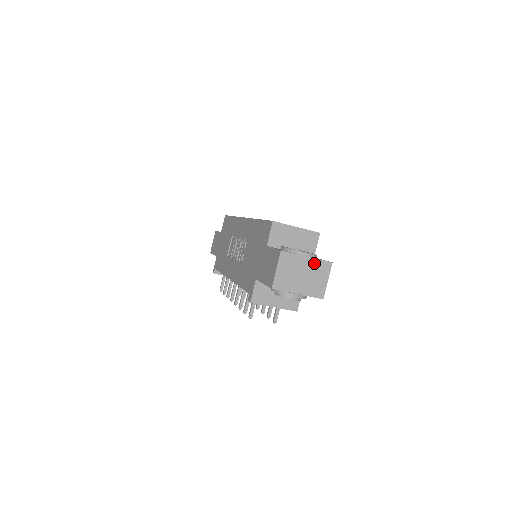
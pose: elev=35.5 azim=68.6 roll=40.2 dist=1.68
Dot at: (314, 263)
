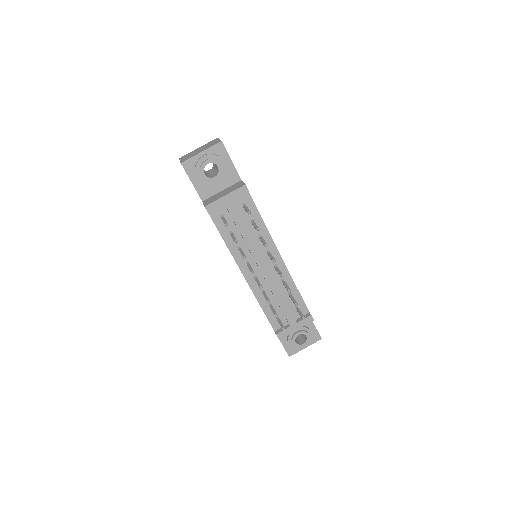
Dot at: (205, 145)
